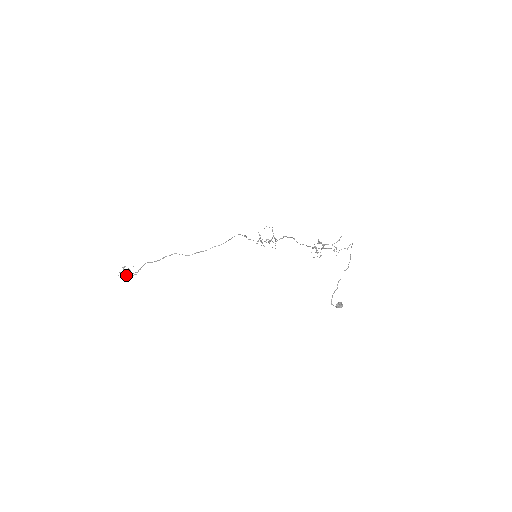
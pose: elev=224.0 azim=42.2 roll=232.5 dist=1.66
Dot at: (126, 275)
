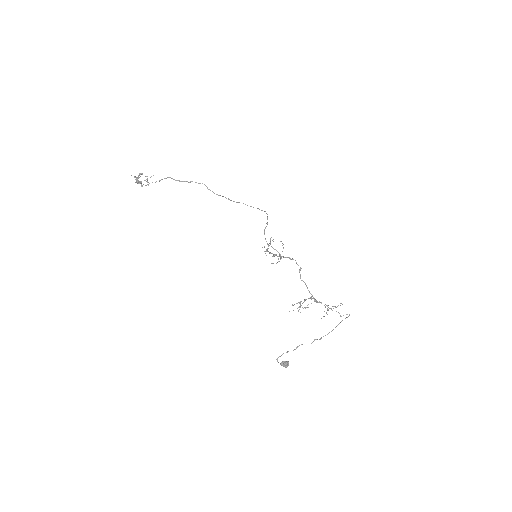
Dot at: (138, 182)
